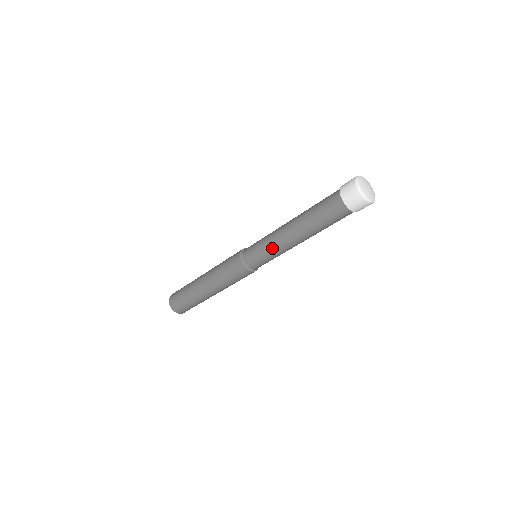
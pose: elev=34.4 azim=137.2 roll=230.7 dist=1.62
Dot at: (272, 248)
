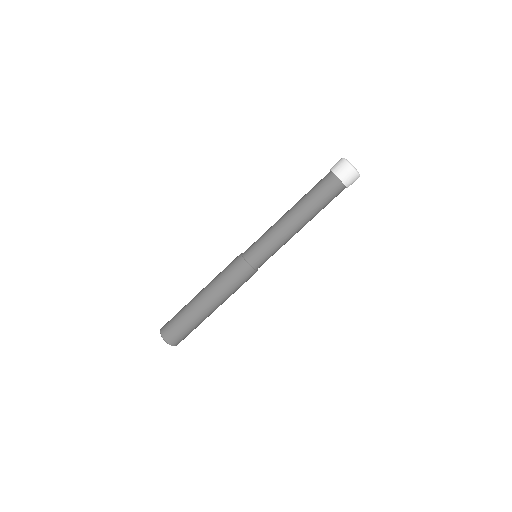
Dot at: (277, 240)
